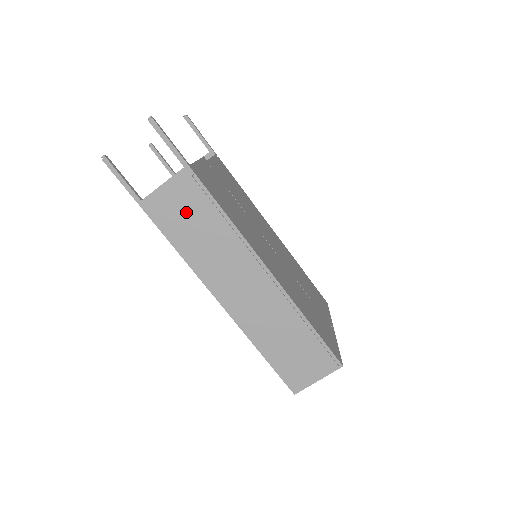
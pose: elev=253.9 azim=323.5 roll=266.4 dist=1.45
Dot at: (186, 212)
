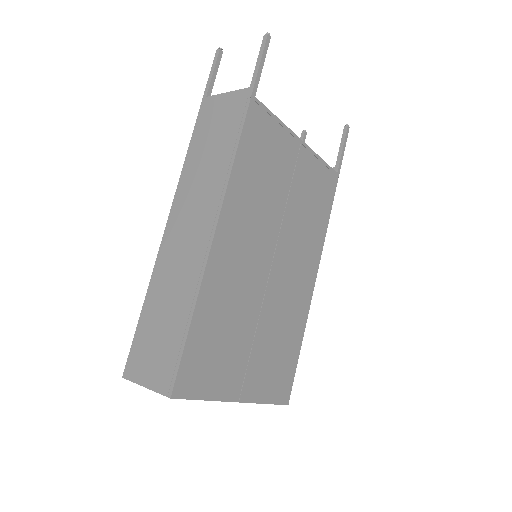
Dot at: (218, 127)
